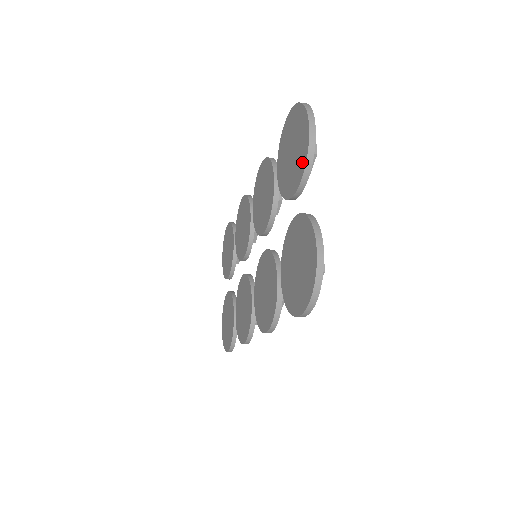
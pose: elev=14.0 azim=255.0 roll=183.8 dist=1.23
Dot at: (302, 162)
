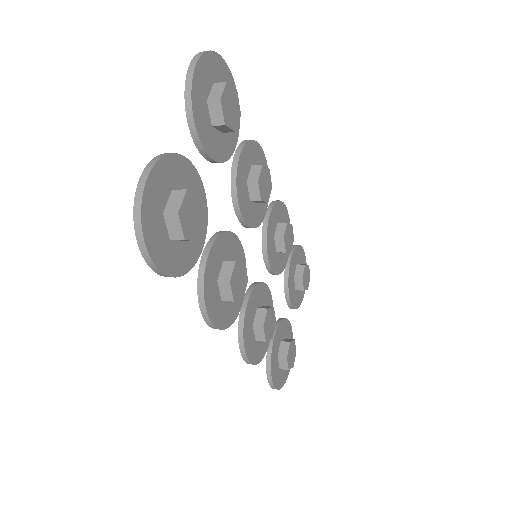
Dot at: occluded
